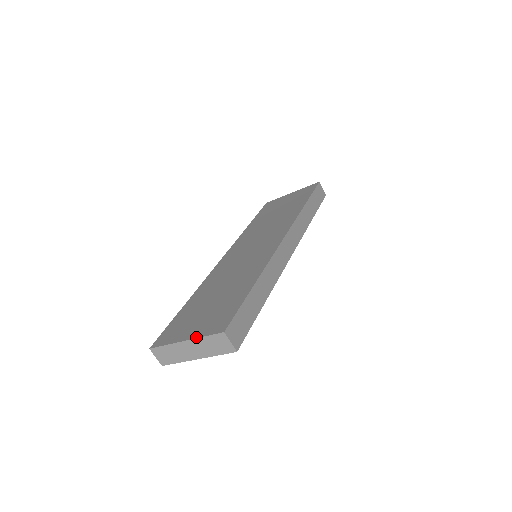
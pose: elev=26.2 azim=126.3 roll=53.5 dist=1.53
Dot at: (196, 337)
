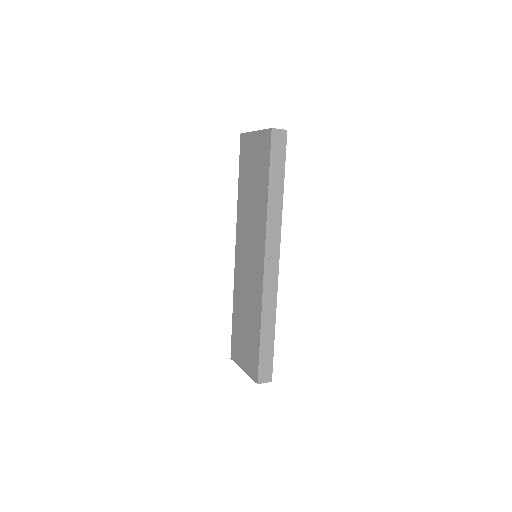
Dot at: (247, 374)
